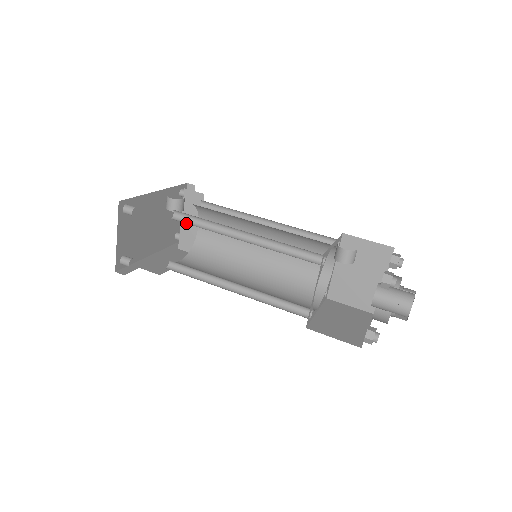
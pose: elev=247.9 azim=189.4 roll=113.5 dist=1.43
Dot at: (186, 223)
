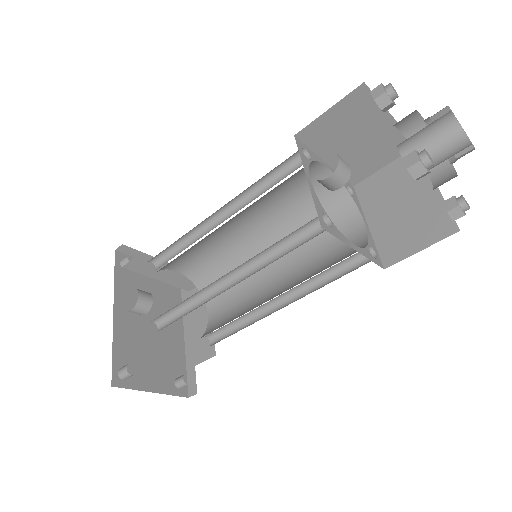
Dot at: (173, 320)
